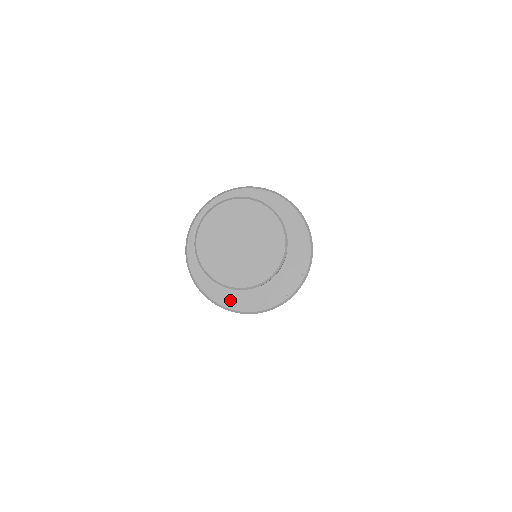
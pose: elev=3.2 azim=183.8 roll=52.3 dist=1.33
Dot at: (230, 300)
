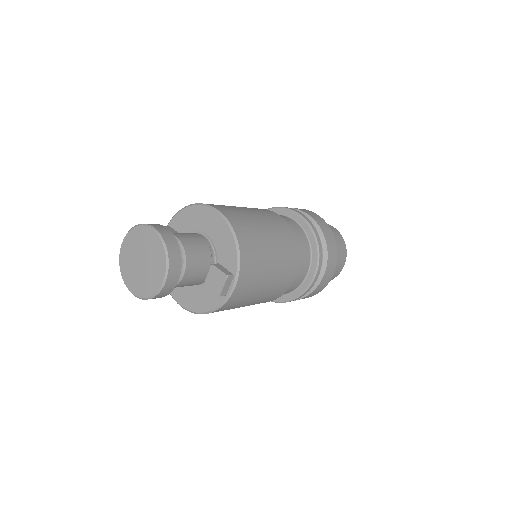
Dot at: (190, 304)
